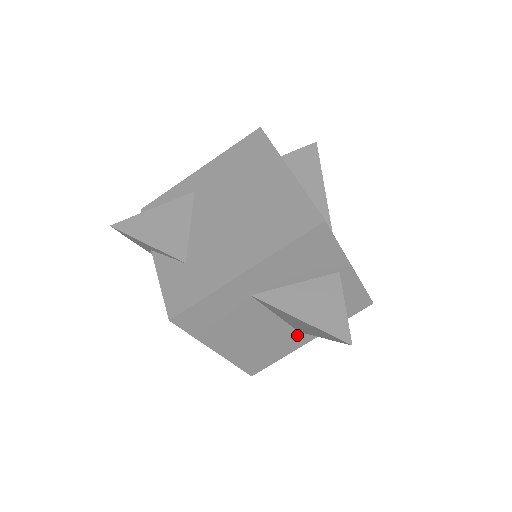
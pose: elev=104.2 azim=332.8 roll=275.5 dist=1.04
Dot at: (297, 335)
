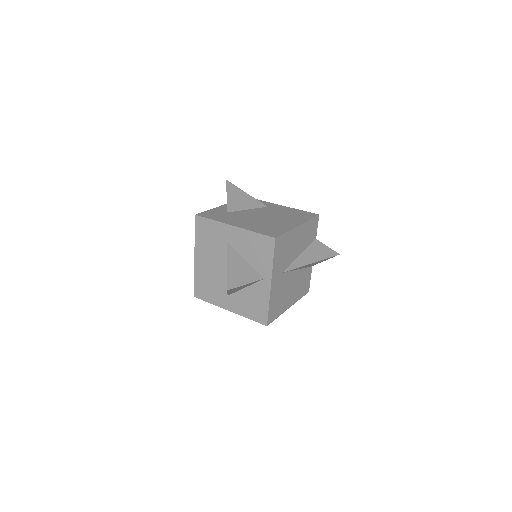
Dot at: (226, 297)
